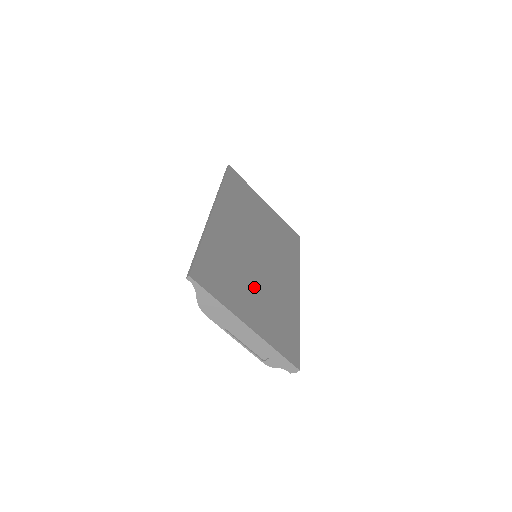
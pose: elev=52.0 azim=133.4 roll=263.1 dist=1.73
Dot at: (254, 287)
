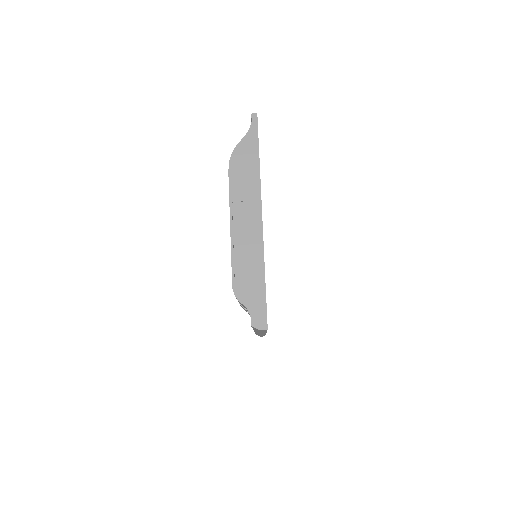
Dot at: occluded
